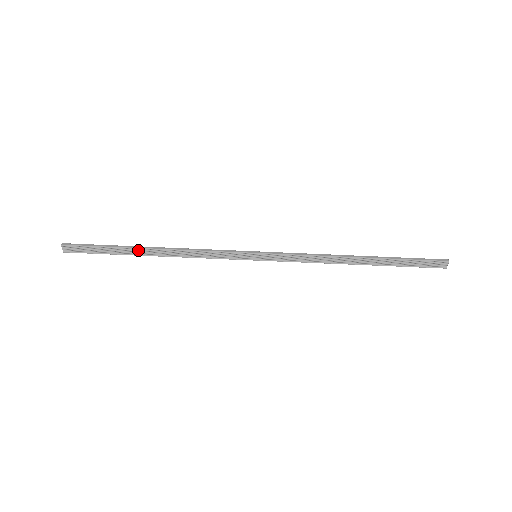
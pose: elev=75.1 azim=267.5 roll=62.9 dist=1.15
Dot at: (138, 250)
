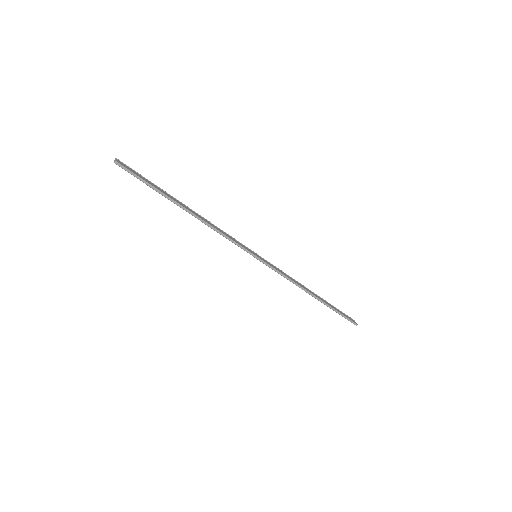
Dot at: (176, 204)
